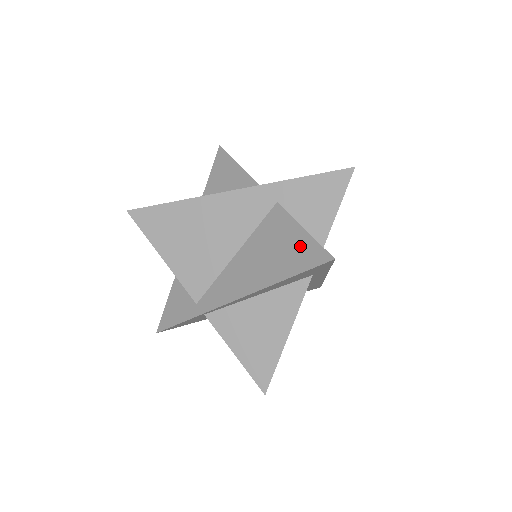
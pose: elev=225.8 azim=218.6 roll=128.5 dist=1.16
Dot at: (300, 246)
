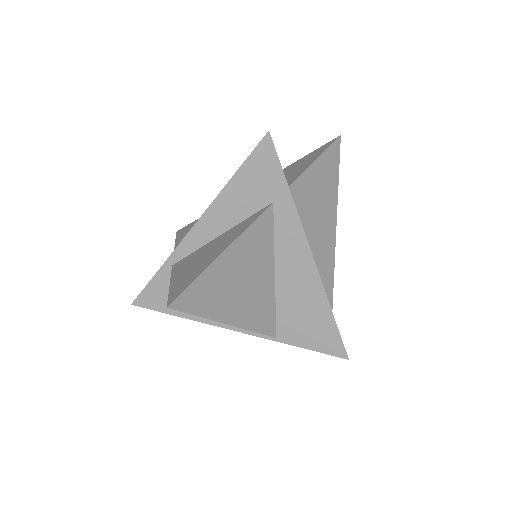
Dot at: occluded
